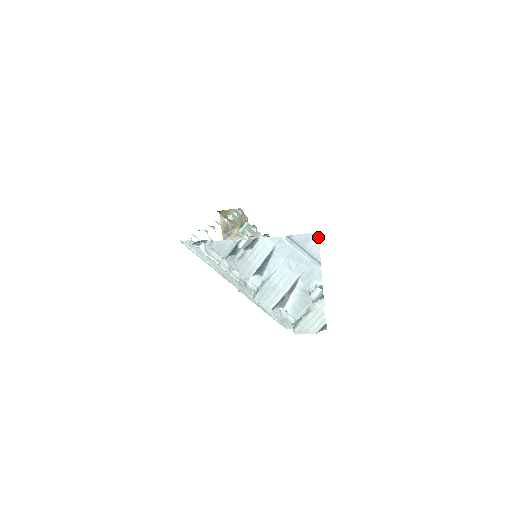
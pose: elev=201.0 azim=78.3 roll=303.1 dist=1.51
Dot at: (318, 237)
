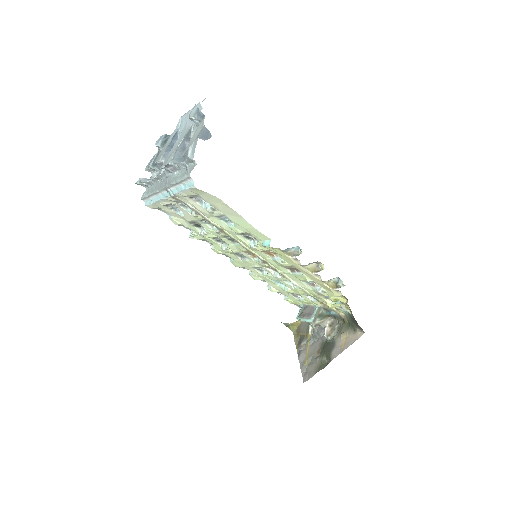
Dot at: occluded
